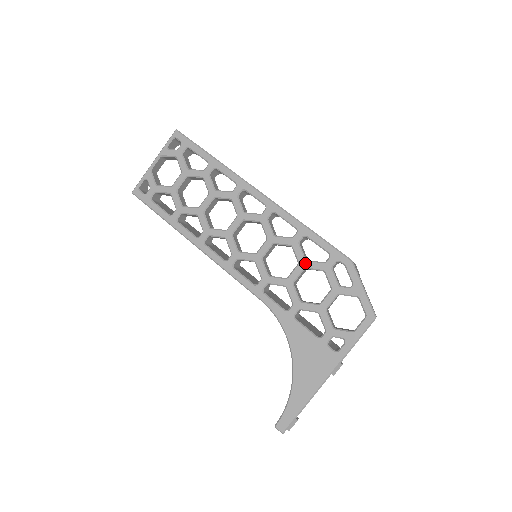
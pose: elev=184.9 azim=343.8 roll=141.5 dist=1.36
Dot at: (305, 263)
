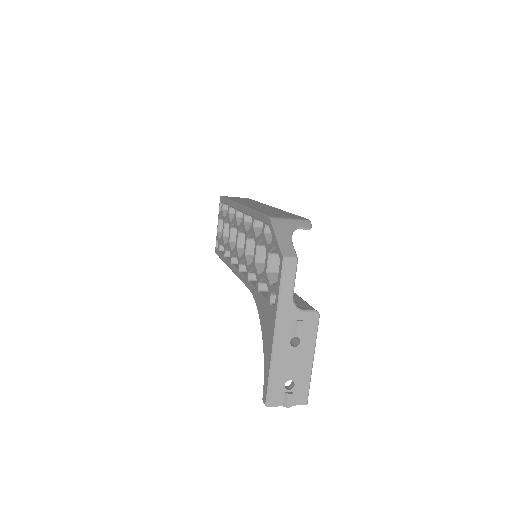
Dot at: (256, 240)
